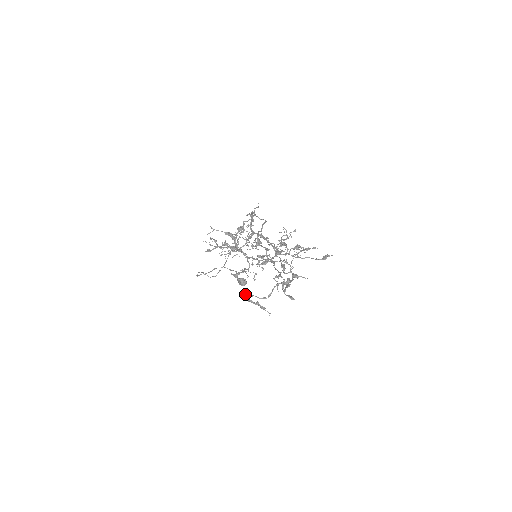
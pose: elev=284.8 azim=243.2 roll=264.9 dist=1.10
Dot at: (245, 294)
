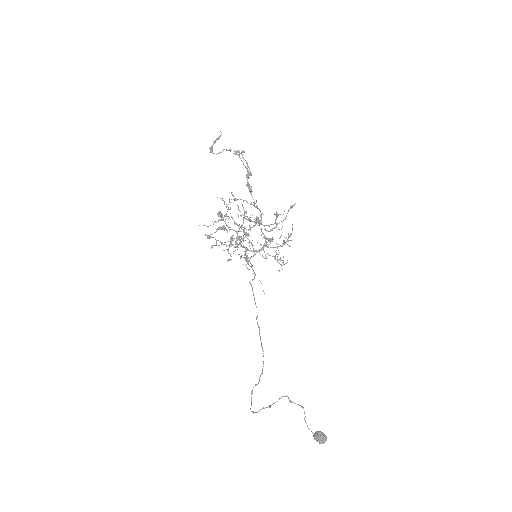
Dot at: (210, 152)
